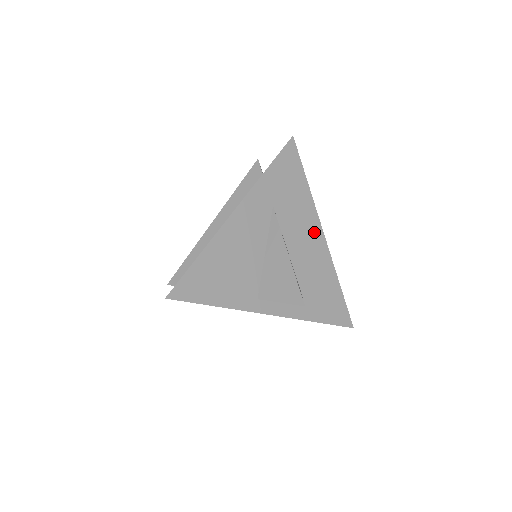
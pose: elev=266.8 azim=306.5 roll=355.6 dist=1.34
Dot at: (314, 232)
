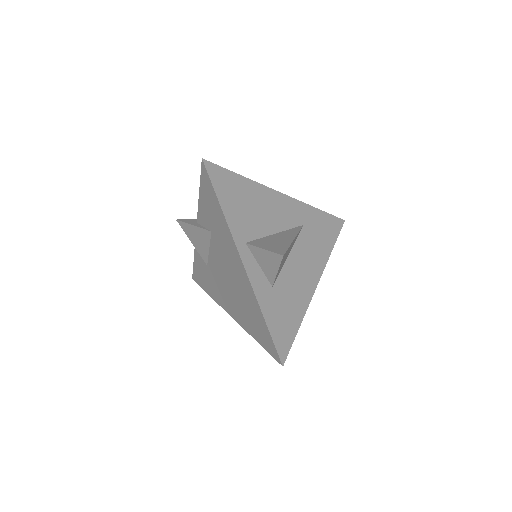
Dot at: (313, 273)
